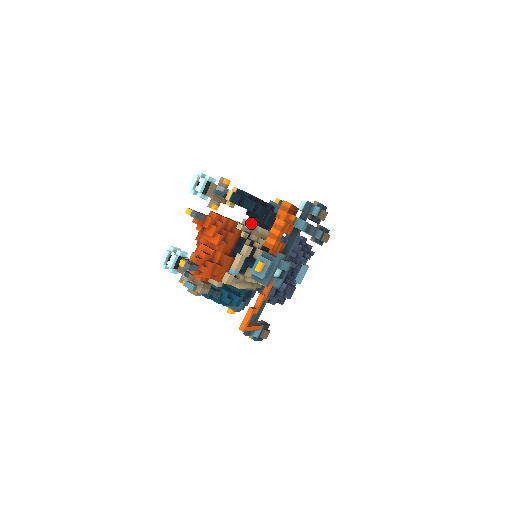
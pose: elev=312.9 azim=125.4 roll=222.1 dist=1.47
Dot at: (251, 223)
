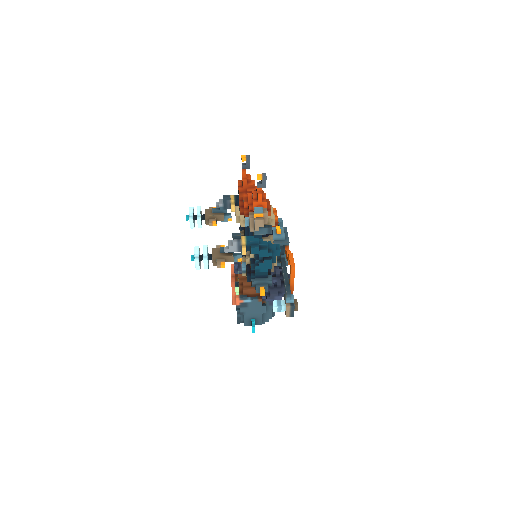
Dot at: occluded
